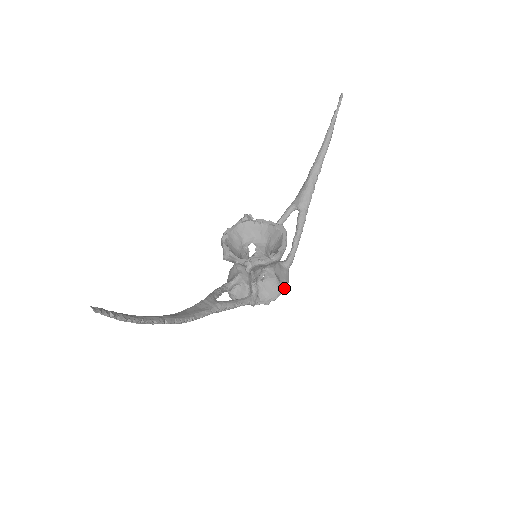
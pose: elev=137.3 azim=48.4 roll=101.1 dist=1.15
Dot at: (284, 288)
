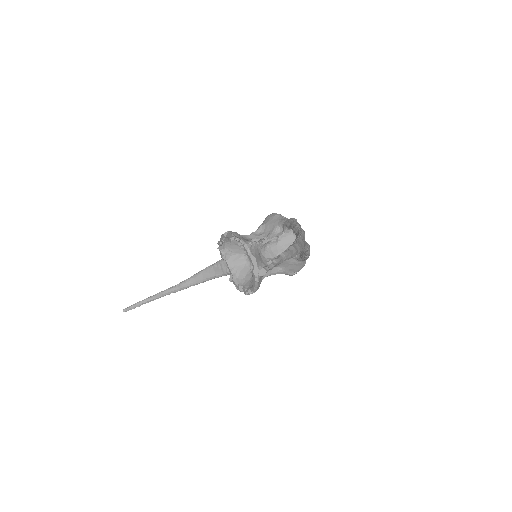
Dot at: (291, 275)
